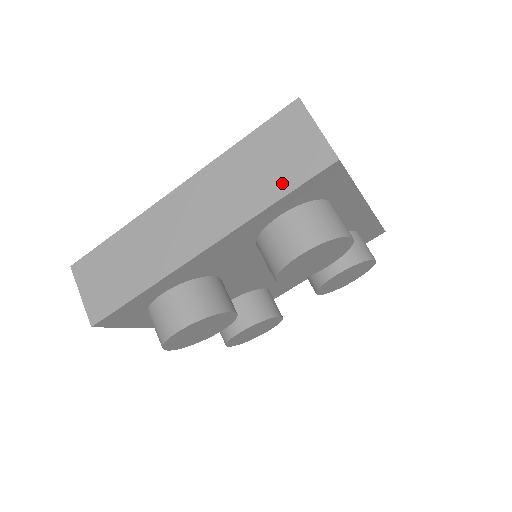
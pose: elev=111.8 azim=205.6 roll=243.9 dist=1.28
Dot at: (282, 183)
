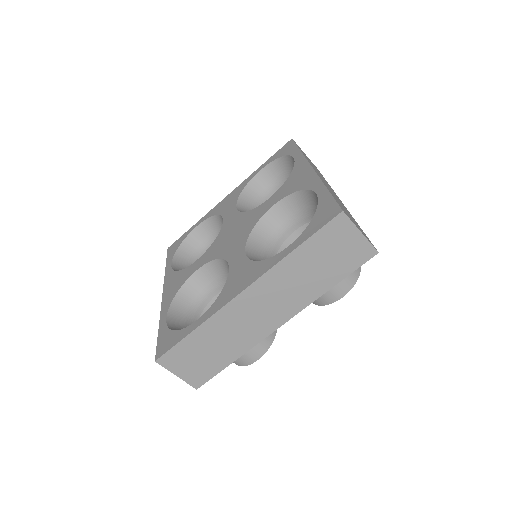
Dot at: (337, 274)
